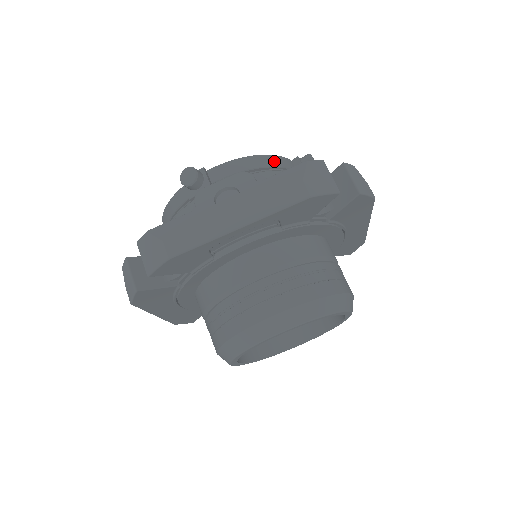
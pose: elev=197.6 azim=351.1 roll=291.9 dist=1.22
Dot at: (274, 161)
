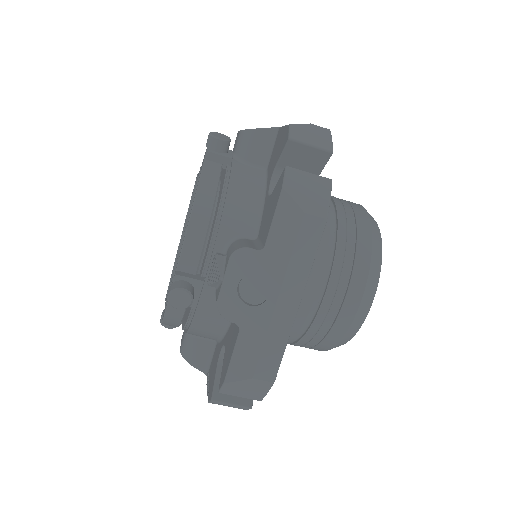
Dot at: (208, 189)
